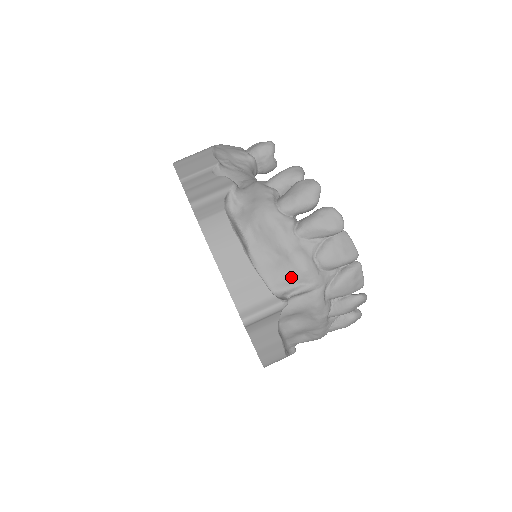
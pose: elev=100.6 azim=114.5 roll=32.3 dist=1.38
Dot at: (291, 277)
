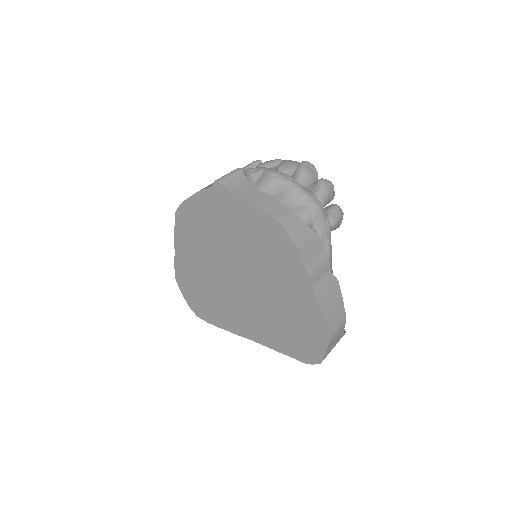
Dot at: occluded
